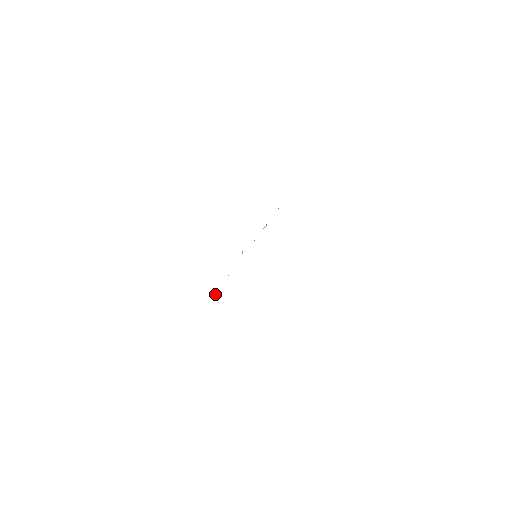
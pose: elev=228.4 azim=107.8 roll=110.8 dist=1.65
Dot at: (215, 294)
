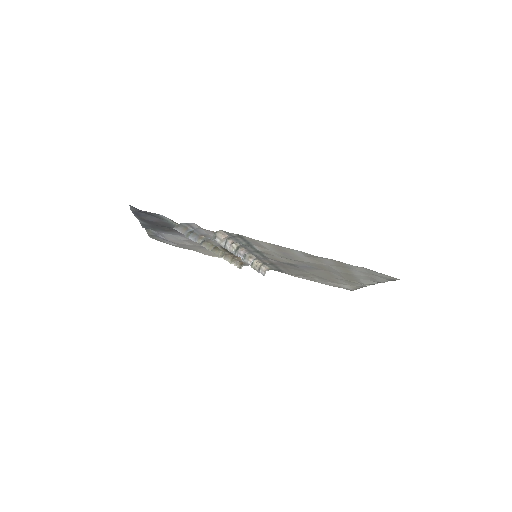
Dot at: (222, 245)
